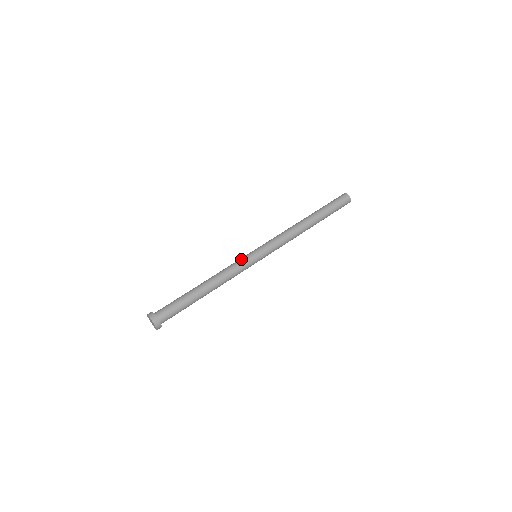
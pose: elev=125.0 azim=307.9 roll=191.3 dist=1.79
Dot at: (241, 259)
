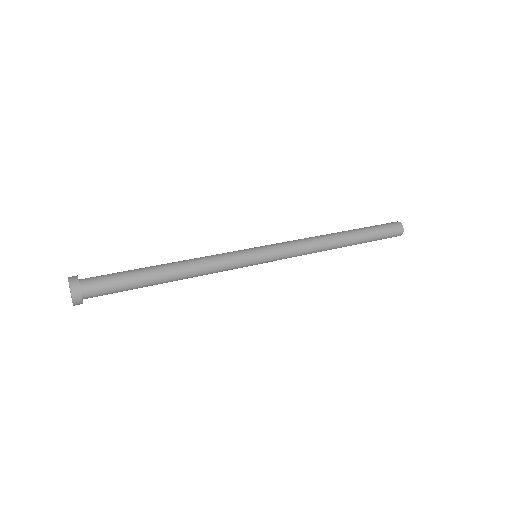
Dot at: occluded
